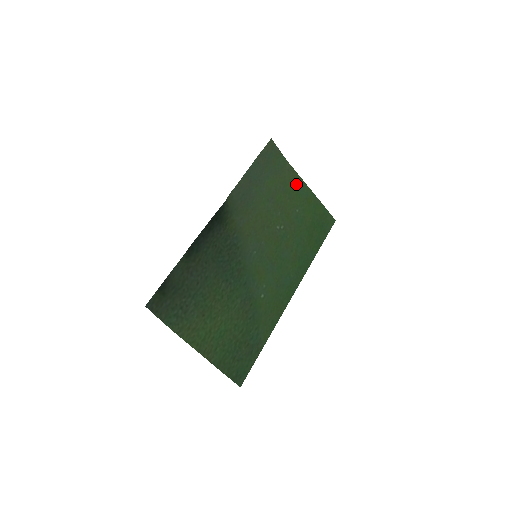
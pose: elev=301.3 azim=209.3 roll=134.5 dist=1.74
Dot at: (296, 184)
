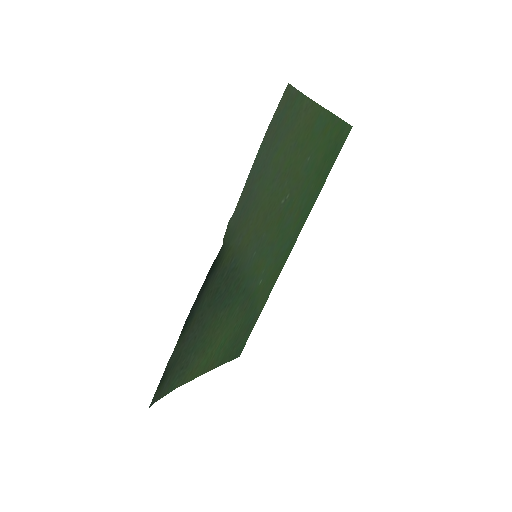
Dot at: (313, 122)
